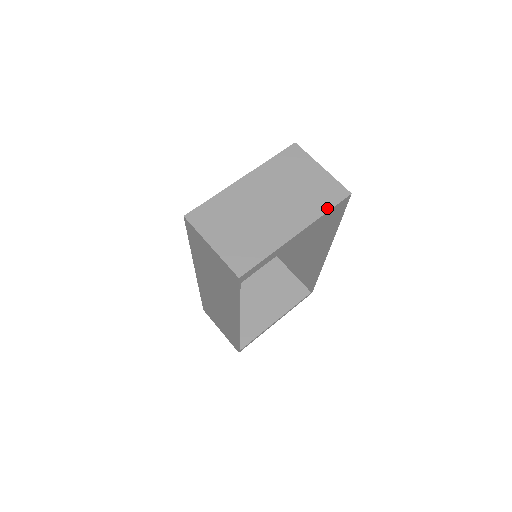
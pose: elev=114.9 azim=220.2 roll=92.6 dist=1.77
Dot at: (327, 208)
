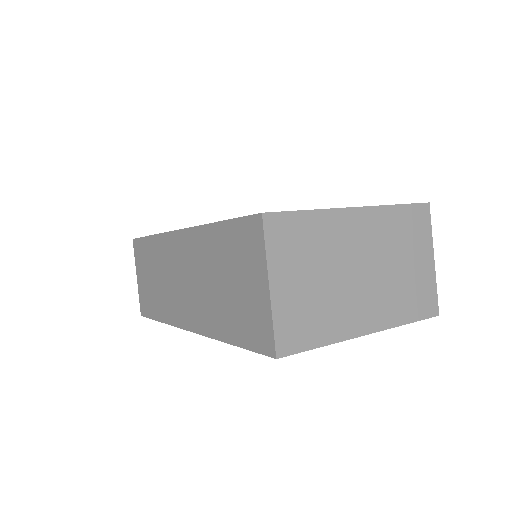
Dot at: (410, 319)
